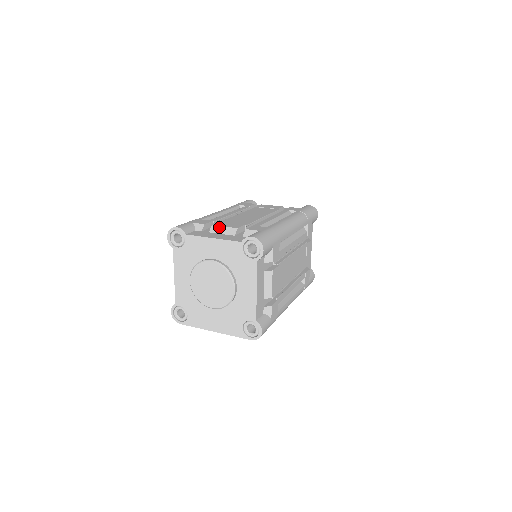
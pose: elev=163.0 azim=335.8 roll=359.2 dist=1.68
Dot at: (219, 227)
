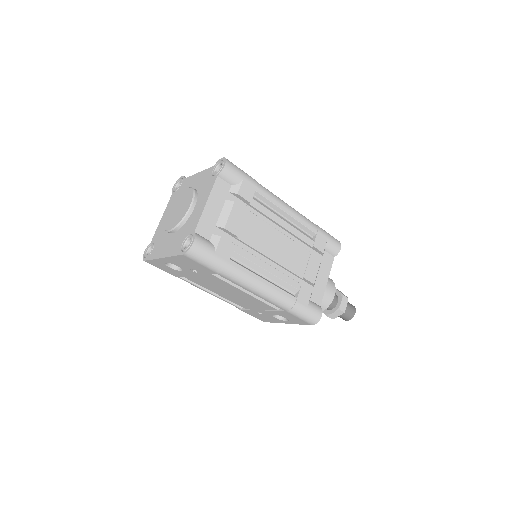
Dot at: occluded
